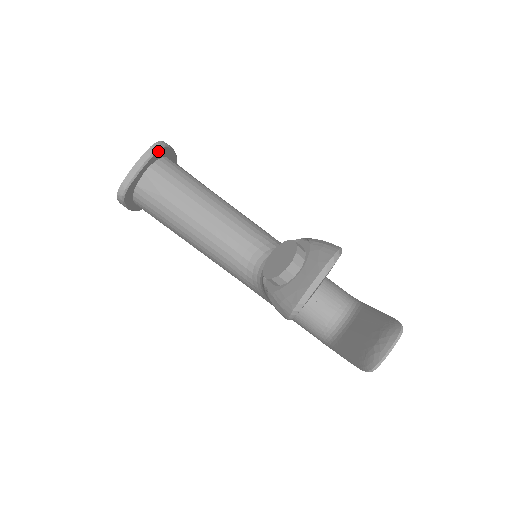
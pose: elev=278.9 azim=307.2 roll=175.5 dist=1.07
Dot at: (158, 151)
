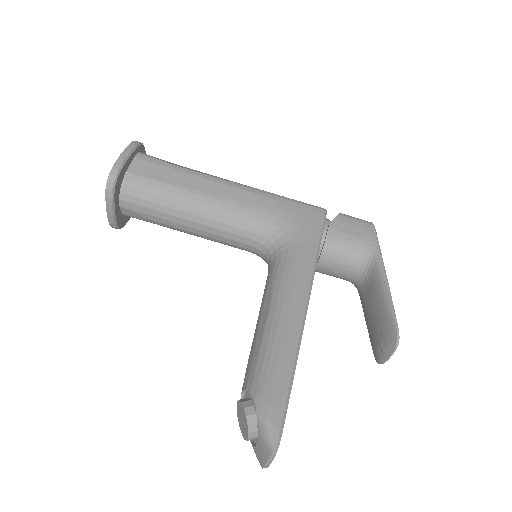
Dot at: (115, 189)
